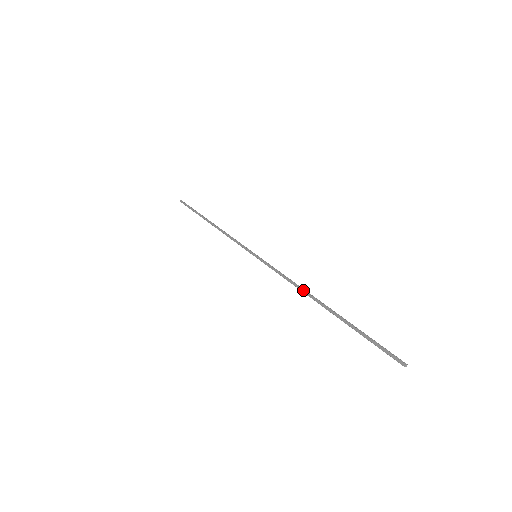
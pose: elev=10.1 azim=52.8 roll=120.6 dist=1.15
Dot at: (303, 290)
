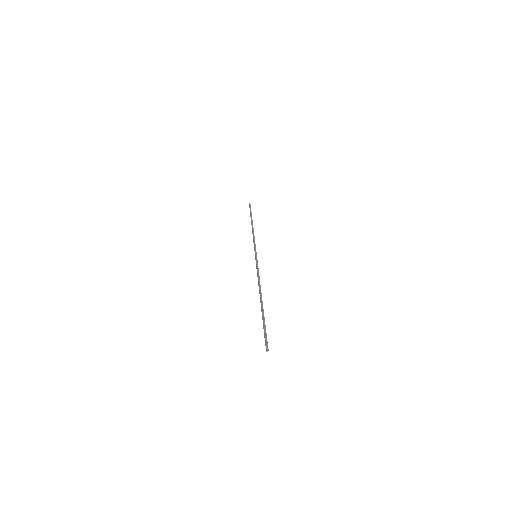
Dot at: (259, 287)
